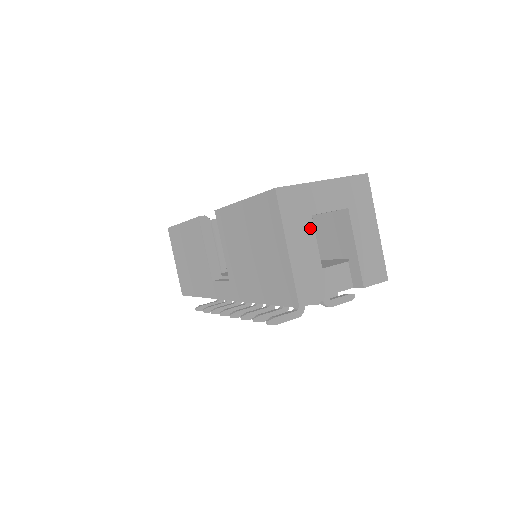
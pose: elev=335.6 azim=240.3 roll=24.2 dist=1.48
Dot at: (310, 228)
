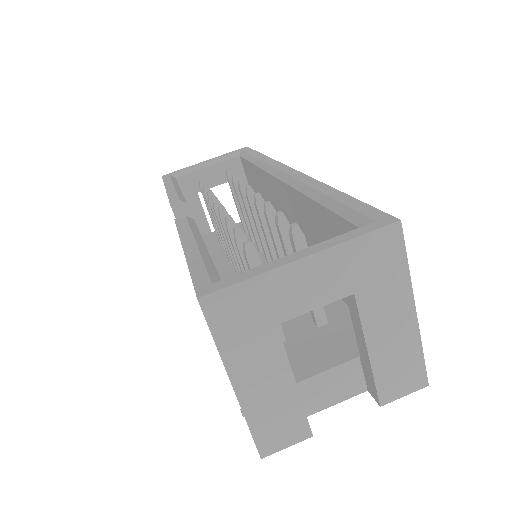
Dot at: (275, 345)
